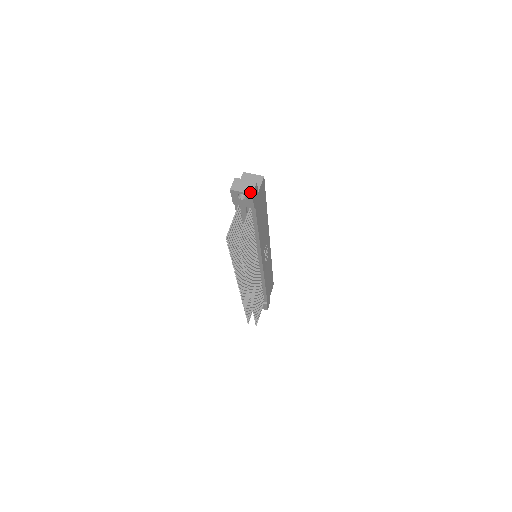
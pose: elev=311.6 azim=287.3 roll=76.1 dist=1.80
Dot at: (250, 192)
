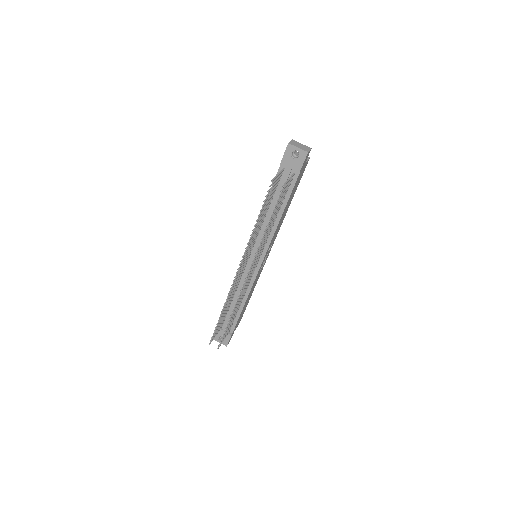
Dot at: (306, 150)
